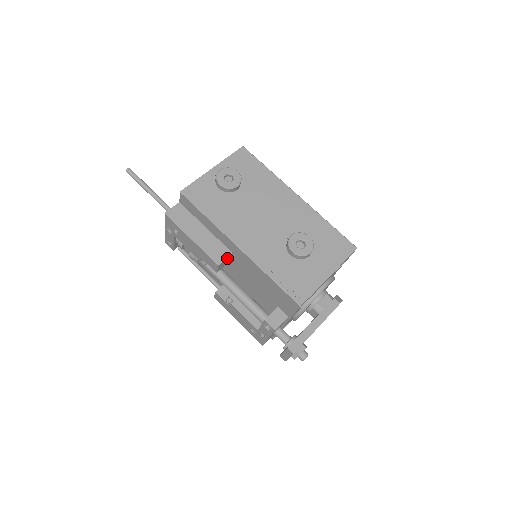
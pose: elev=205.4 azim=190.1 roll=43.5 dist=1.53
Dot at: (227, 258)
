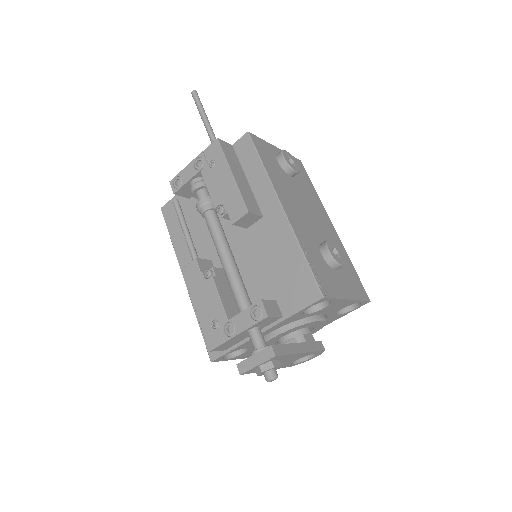
Dot at: (256, 216)
